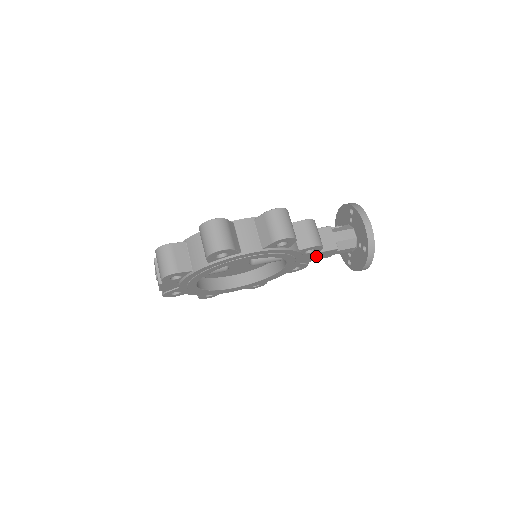
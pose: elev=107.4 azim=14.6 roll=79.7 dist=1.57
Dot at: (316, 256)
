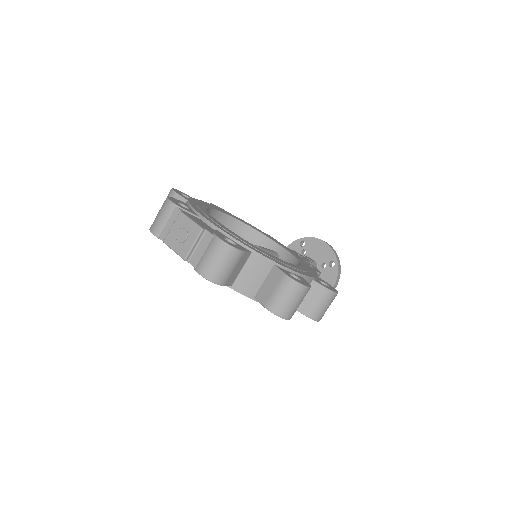
Dot at: occluded
